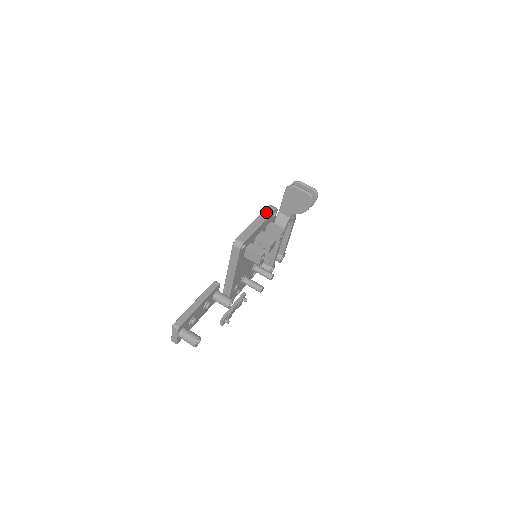
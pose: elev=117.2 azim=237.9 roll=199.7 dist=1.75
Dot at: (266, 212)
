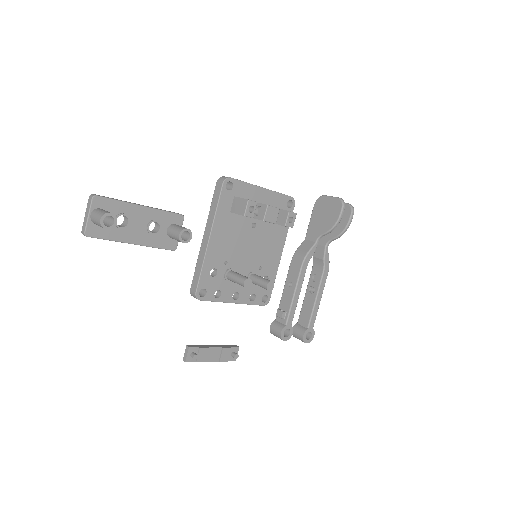
Dot at: occluded
